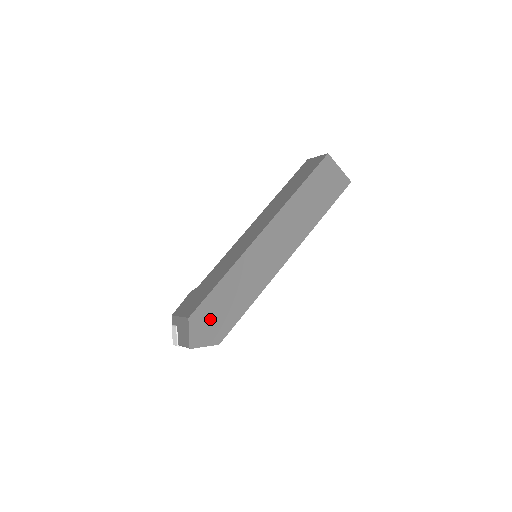
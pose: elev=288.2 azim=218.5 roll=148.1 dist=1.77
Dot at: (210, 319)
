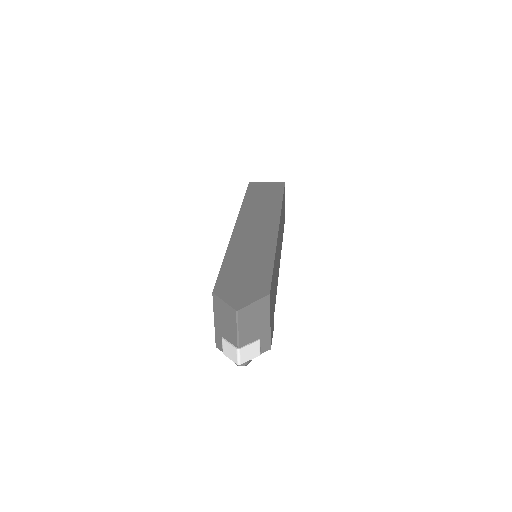
Dot at: (239, 284)
